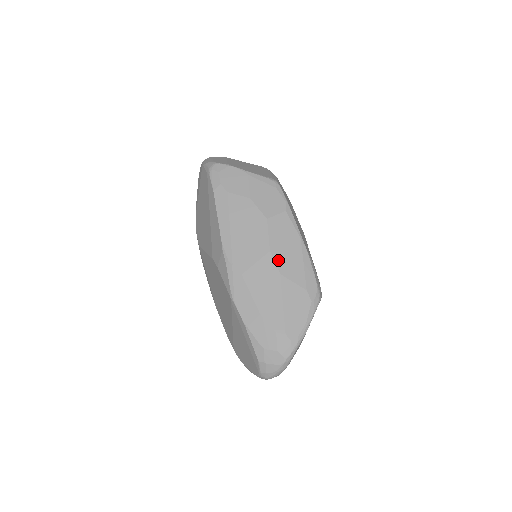
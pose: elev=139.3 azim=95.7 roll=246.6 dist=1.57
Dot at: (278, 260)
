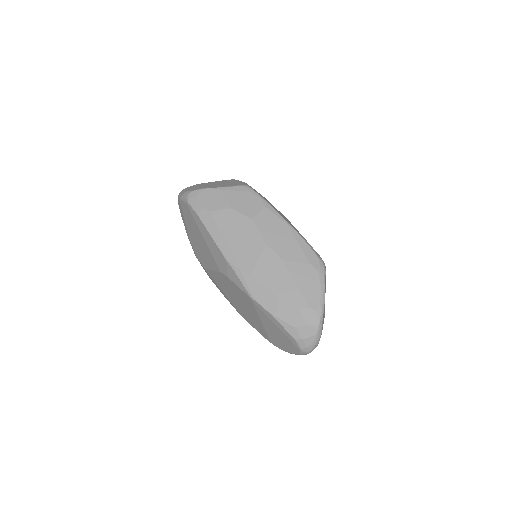
Dot at: (276, 249)
